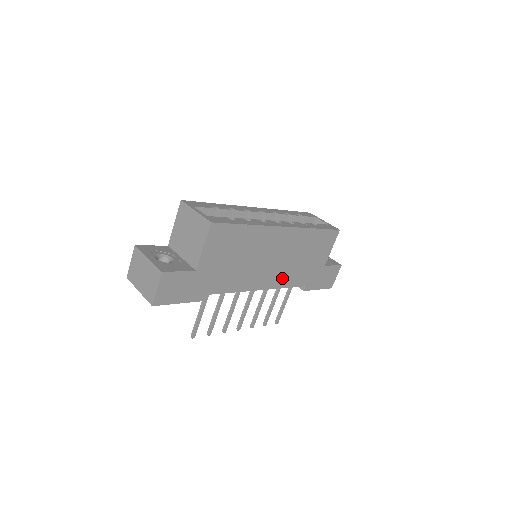
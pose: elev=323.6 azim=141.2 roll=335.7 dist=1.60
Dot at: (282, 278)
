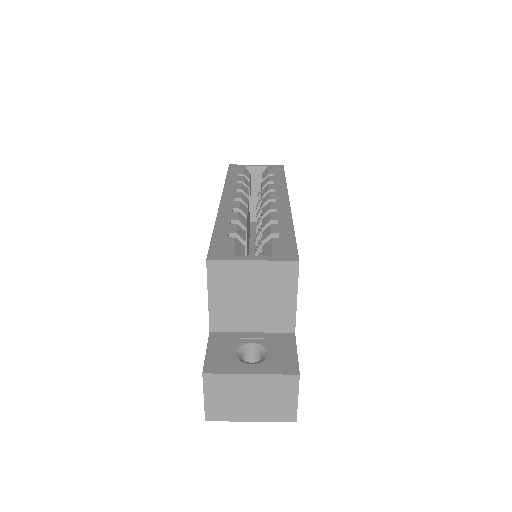
Dot at: occluded
